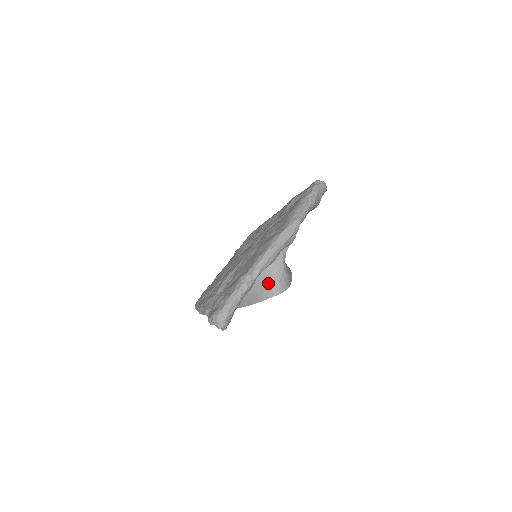
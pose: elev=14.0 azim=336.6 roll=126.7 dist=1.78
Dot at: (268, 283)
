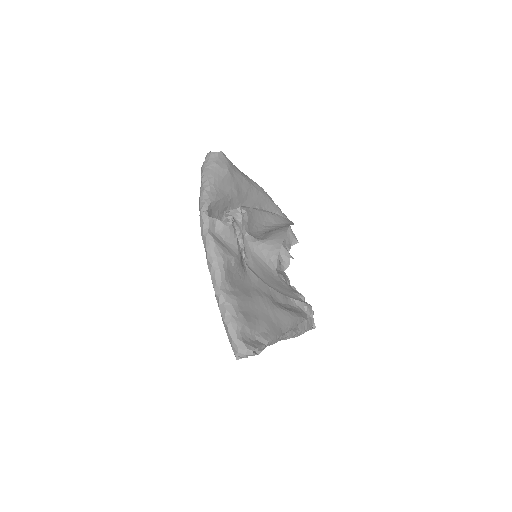
Dot at: (263, 268)
